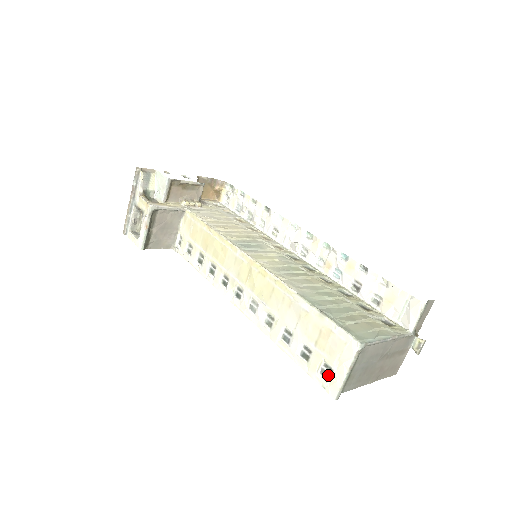
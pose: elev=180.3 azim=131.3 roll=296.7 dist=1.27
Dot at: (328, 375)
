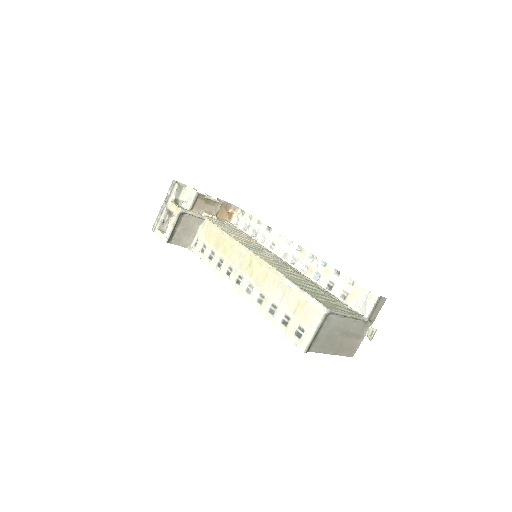
Dot at: (300, 335)
